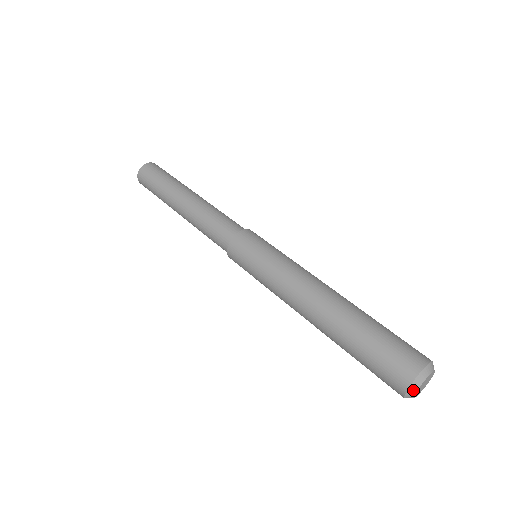
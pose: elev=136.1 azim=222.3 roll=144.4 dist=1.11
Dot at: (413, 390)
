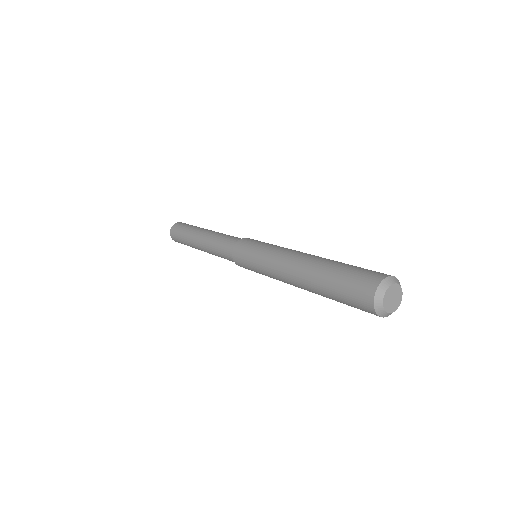
Dot at: (379, 307)
